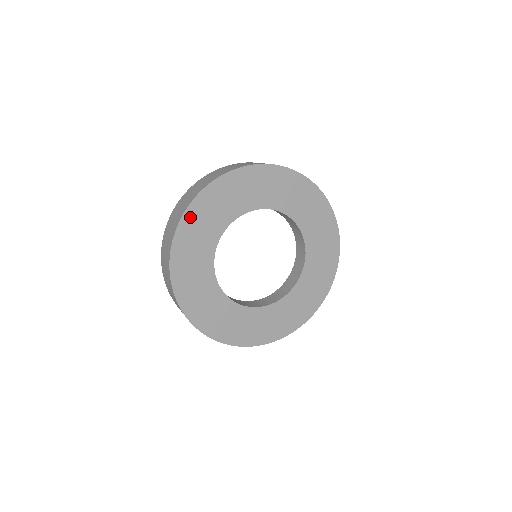
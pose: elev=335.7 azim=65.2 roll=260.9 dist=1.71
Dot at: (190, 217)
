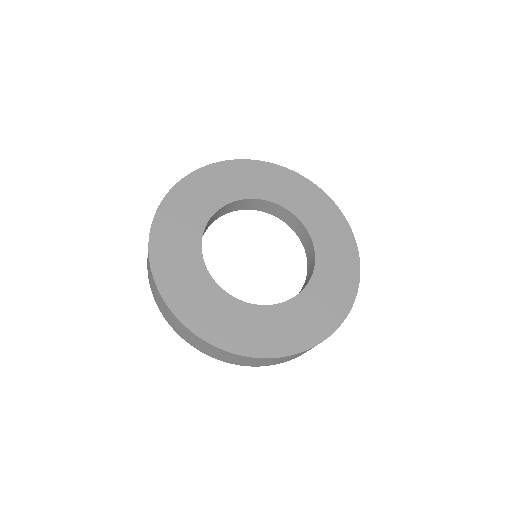
Dot at: (159, 230)
